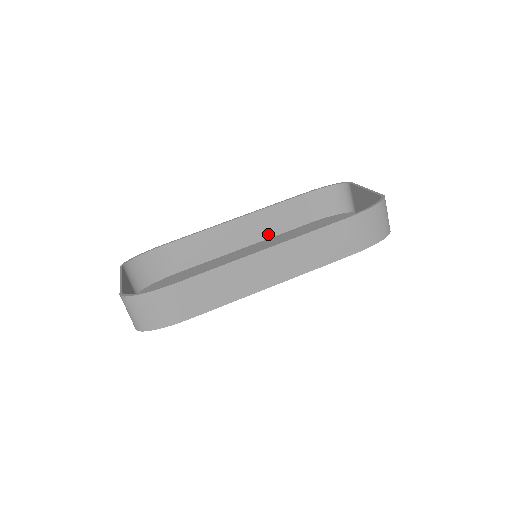
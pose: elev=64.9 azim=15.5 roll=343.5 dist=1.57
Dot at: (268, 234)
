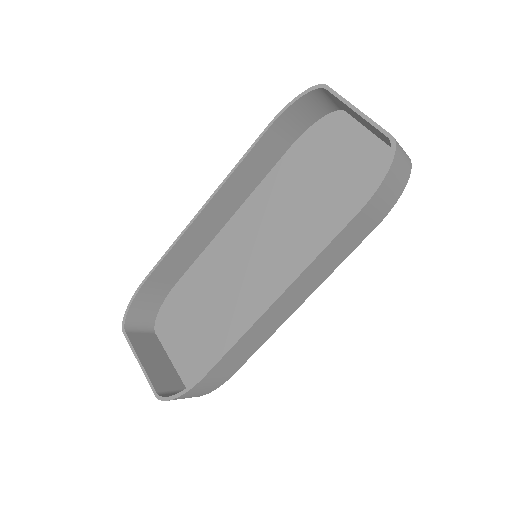
Dot at: (247, 192)
